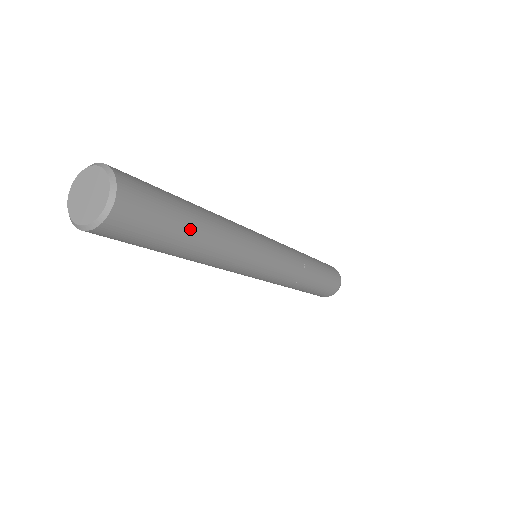
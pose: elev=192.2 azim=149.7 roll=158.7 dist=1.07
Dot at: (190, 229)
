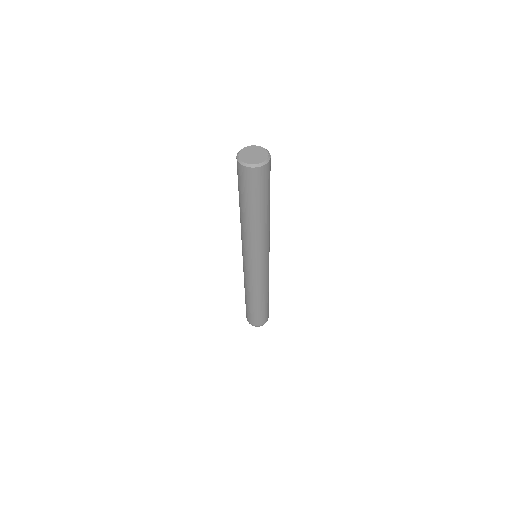
Dot at: occluded
